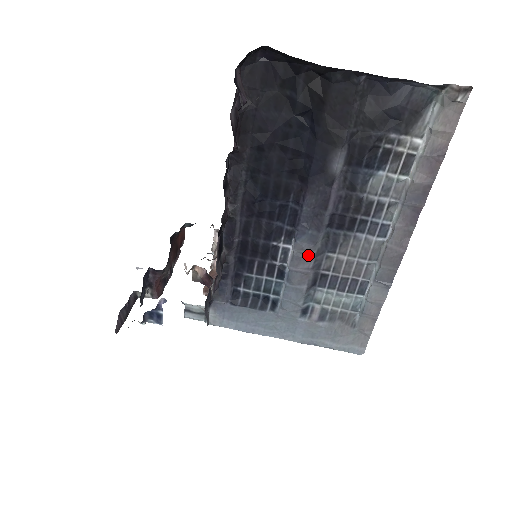
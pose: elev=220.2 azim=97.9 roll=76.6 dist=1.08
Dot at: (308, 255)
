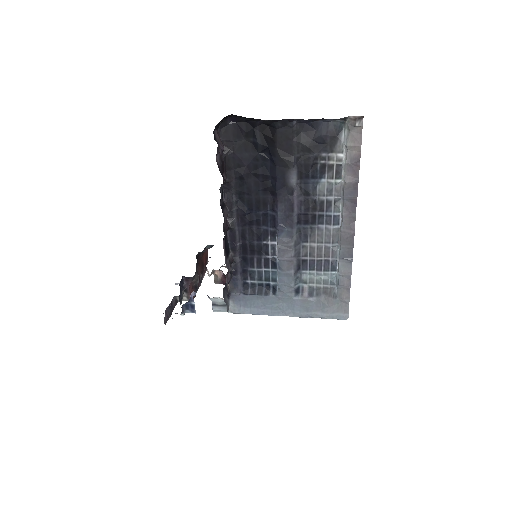
Dot at: (289, 247)
